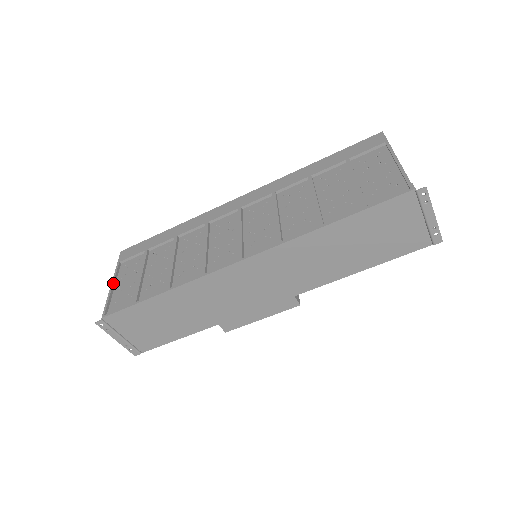
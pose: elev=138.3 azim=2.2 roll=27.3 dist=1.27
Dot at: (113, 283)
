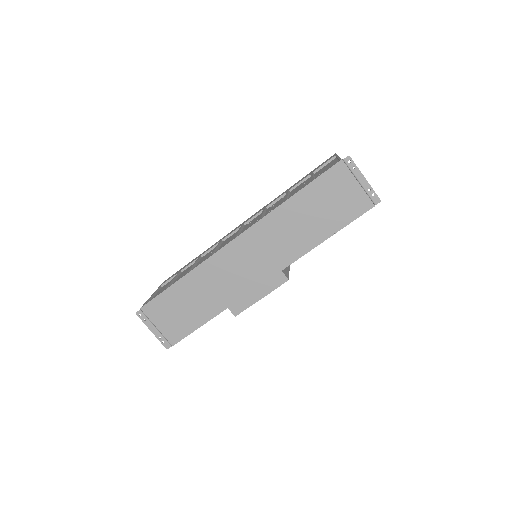
Dot at: (153, 294)
